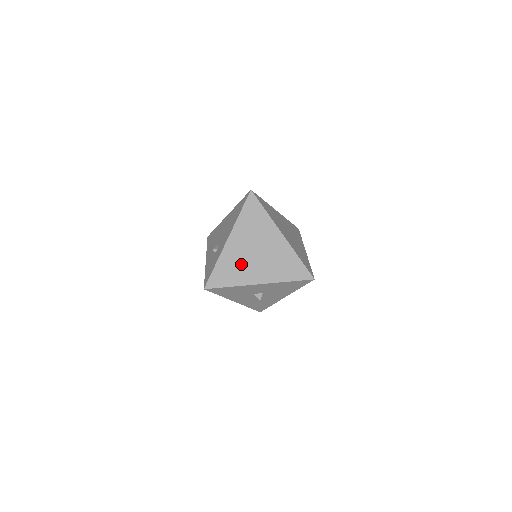
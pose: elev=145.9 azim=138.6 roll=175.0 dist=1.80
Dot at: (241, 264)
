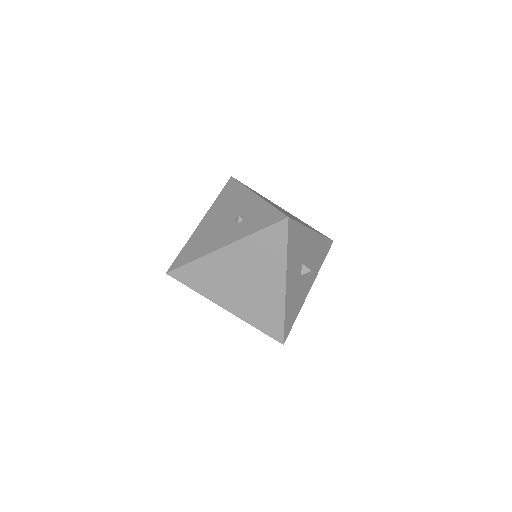
Dot at: (286, 213)
